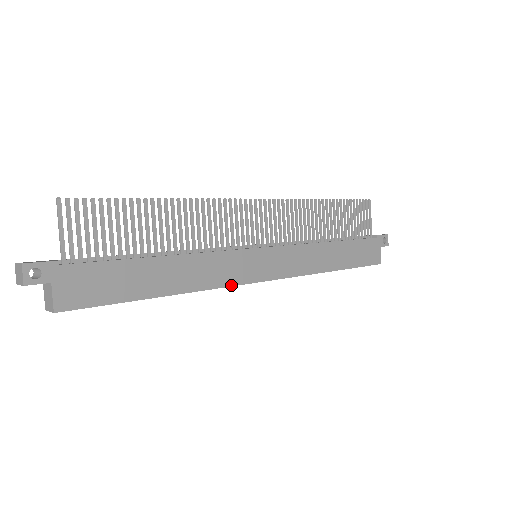
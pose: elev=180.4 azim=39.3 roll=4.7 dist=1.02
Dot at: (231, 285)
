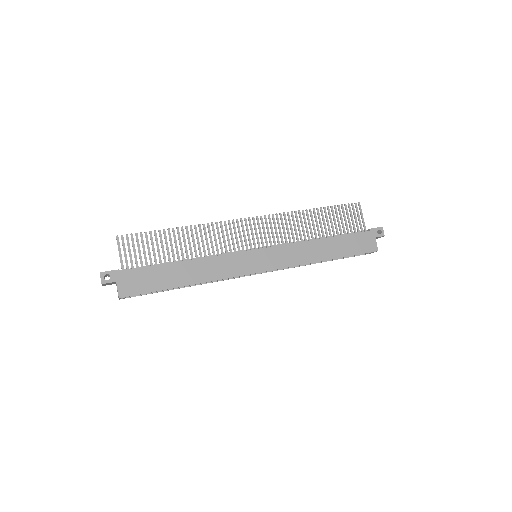
Dot at: (235, 276)
